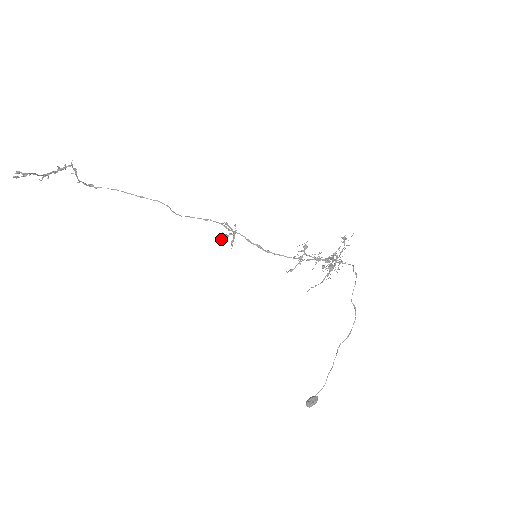
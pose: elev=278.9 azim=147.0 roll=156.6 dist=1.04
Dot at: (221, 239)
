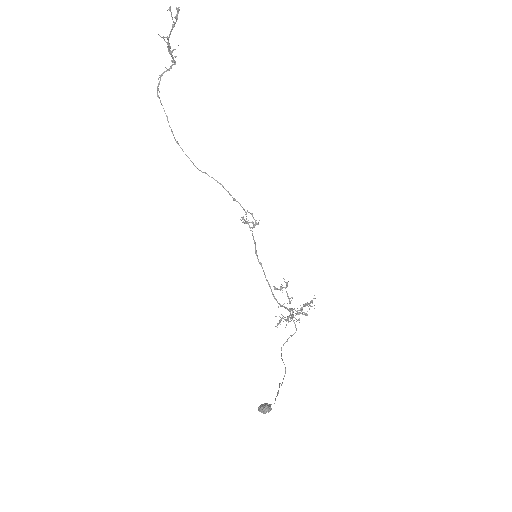
Dot at: (244, 219)
